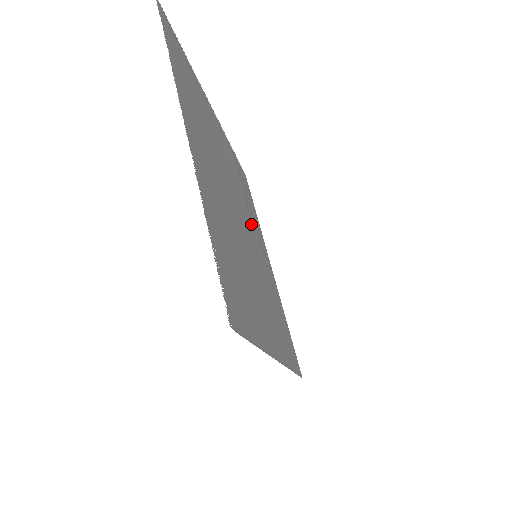
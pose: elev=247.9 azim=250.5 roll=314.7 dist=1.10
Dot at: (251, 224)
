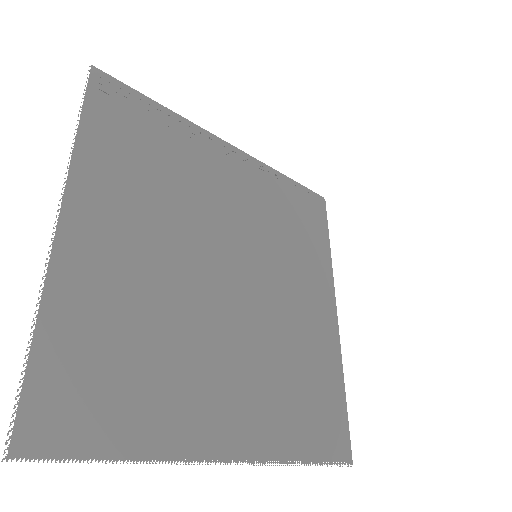
Dot at: occluded
